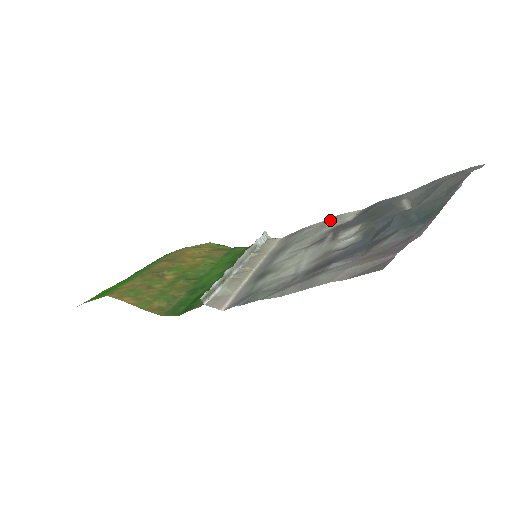
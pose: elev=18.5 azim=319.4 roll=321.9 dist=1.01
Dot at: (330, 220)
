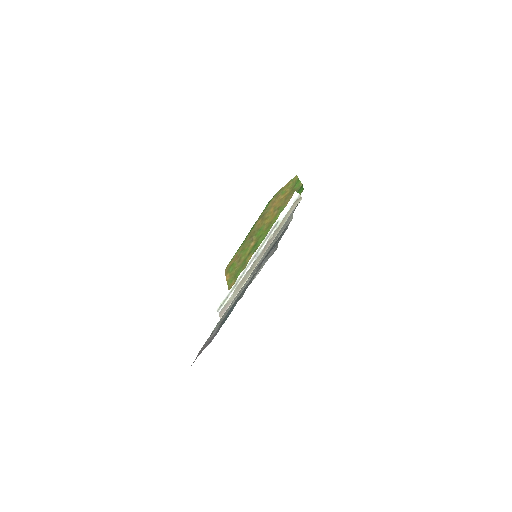
Dot at: occluded
